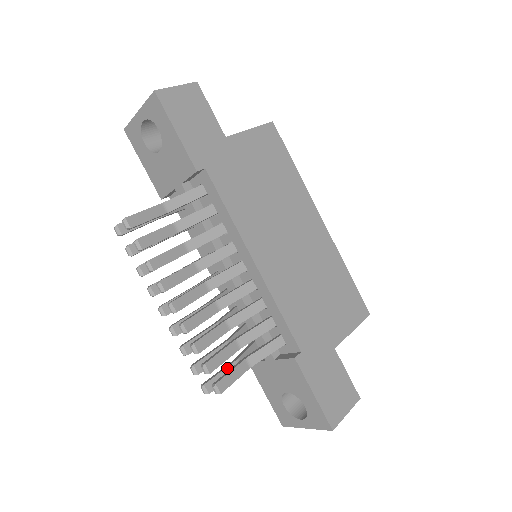
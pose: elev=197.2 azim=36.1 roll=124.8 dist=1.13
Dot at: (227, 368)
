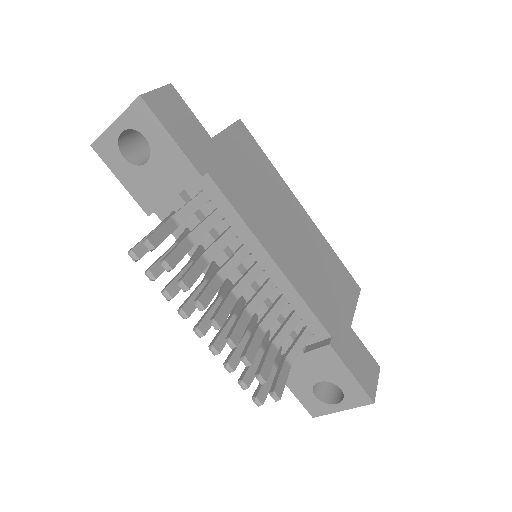
Dot at: occluded
